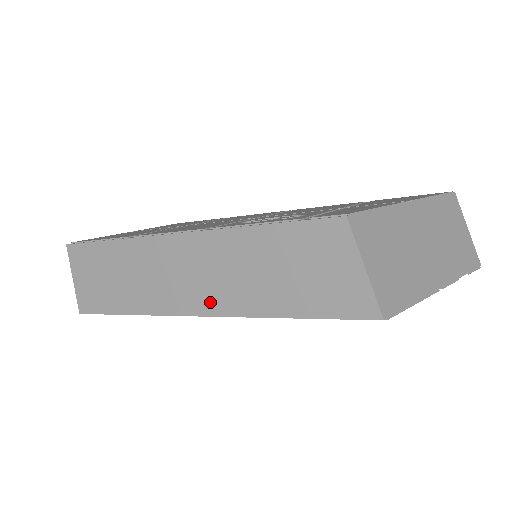
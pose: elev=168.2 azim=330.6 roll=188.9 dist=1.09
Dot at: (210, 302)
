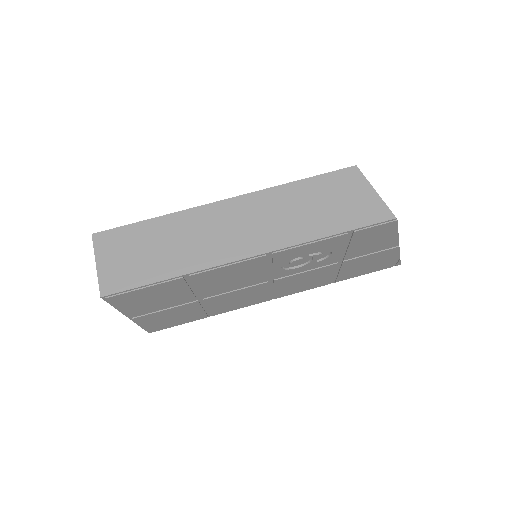
Dot at: (260, 243)
